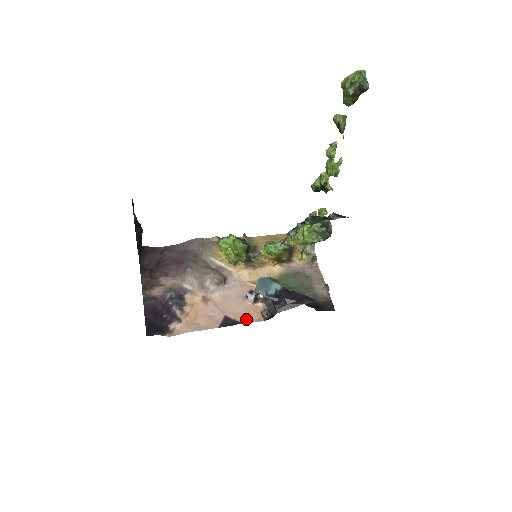
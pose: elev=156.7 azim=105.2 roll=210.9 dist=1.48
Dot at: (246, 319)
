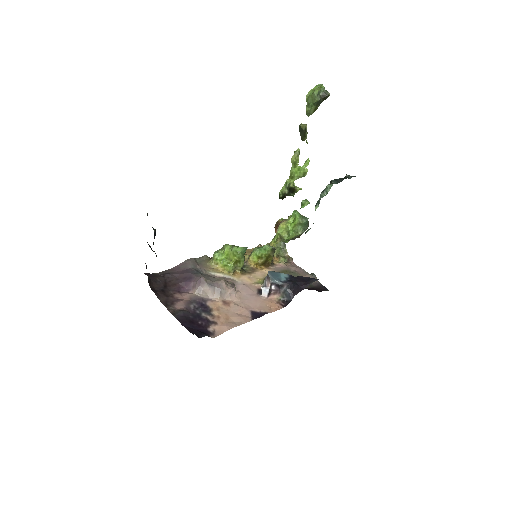
Dot at: (269, 309)
